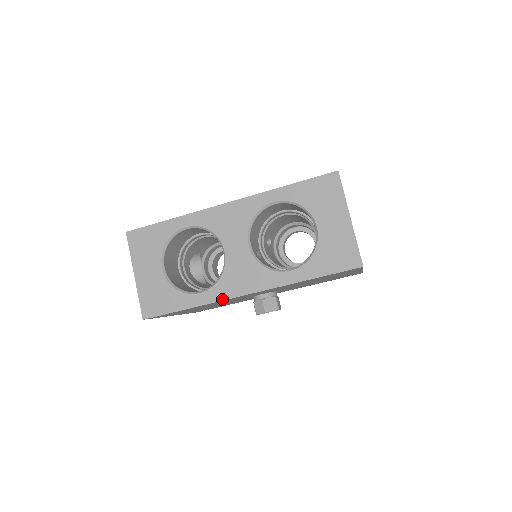
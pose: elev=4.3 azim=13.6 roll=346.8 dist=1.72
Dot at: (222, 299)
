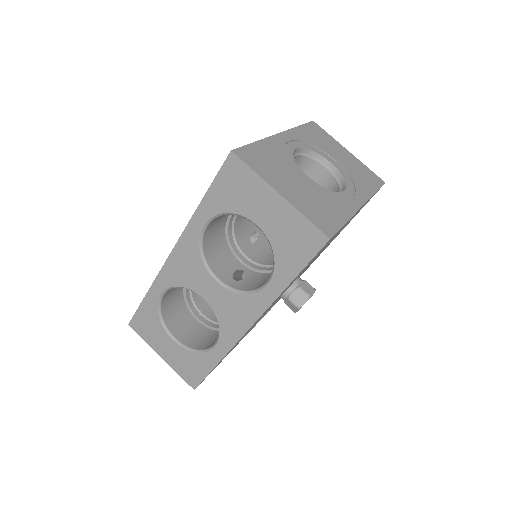
Dot at: (234, 343)
